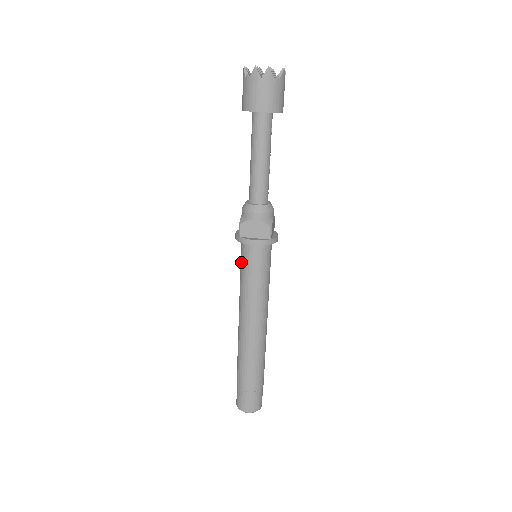
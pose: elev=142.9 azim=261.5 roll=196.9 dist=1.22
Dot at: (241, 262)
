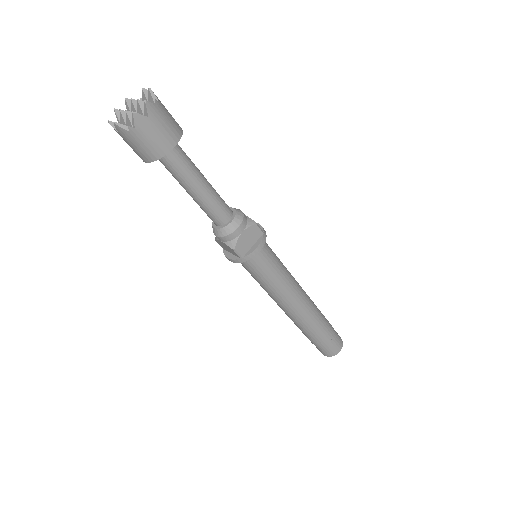
Dot at: (254, 273)
